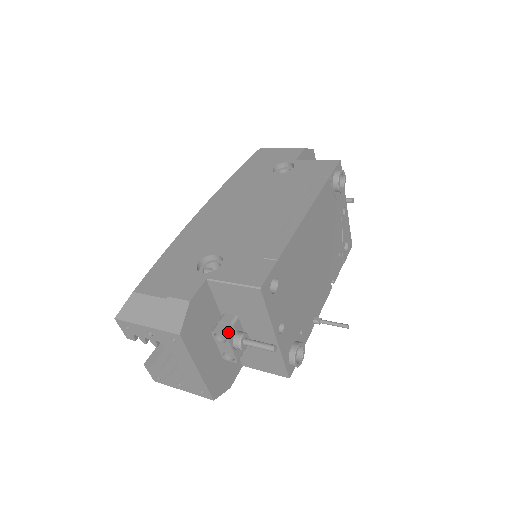
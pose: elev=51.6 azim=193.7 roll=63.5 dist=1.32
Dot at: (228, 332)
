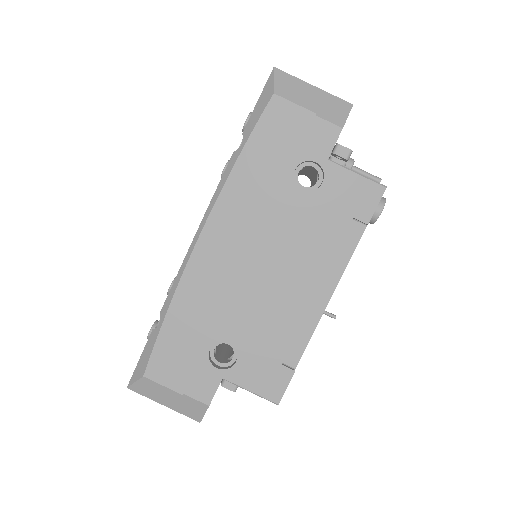
Dot at: occluded
